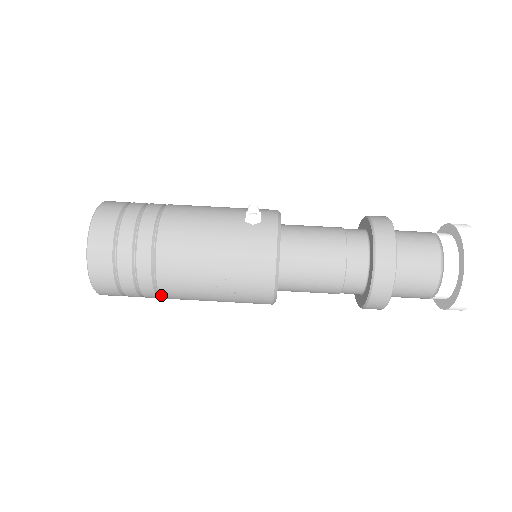
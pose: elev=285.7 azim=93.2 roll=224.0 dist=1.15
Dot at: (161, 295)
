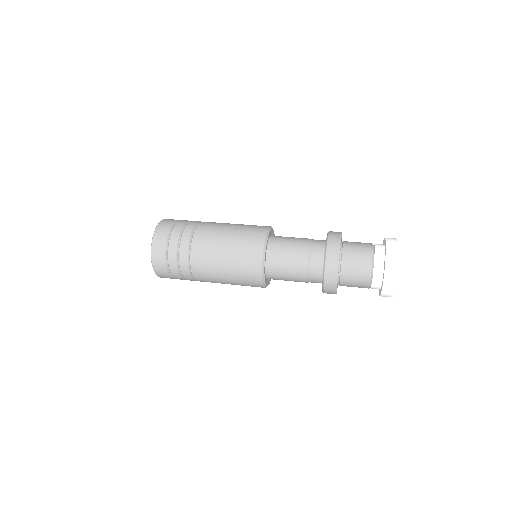
Dot at: (193, 237)
